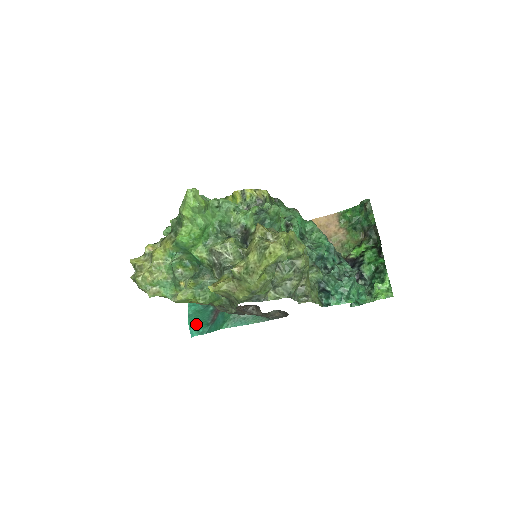
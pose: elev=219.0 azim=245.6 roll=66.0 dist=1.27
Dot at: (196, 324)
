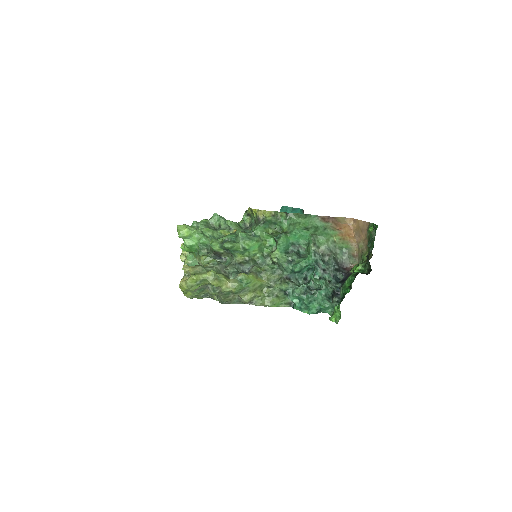
Dot at: occluded
